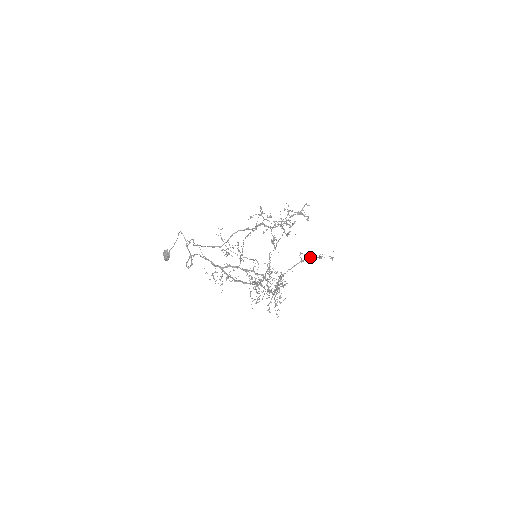
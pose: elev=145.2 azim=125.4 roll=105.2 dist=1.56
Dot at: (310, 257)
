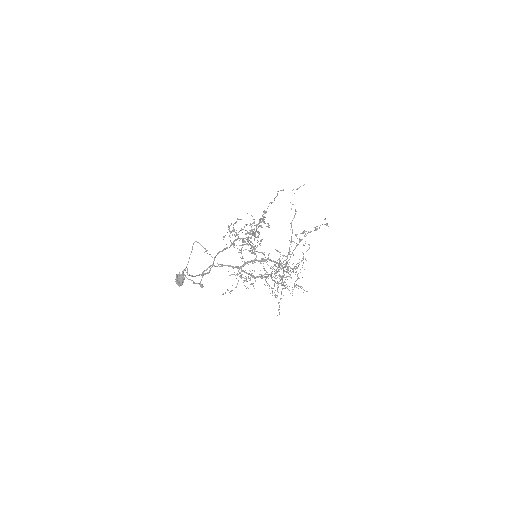
Dot at: (307, 233)
